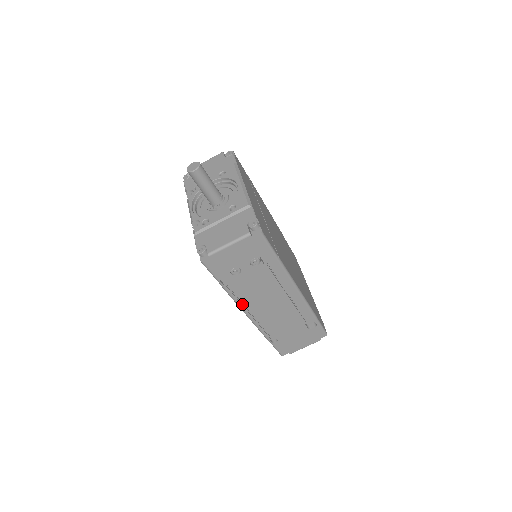
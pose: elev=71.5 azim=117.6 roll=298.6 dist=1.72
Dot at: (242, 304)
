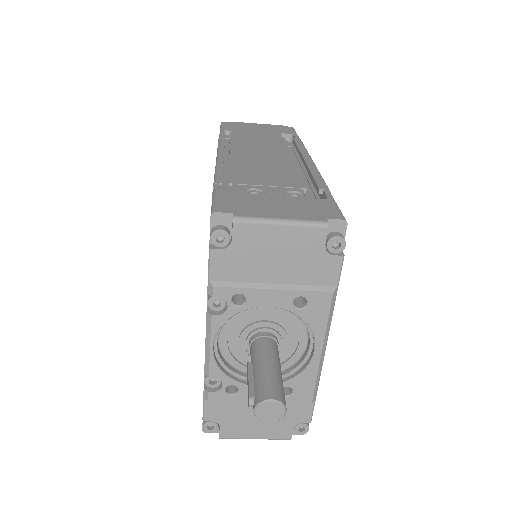
Dot at: occluded
